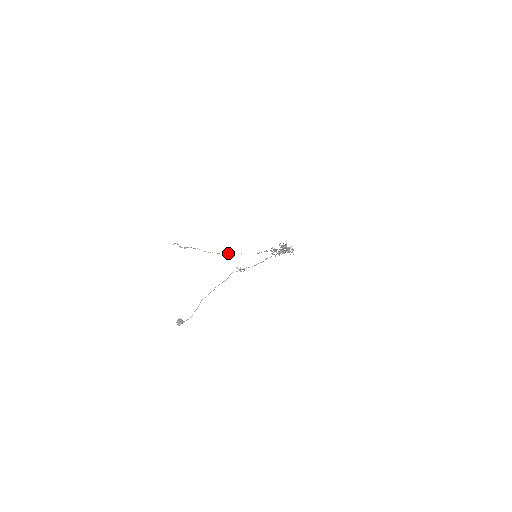
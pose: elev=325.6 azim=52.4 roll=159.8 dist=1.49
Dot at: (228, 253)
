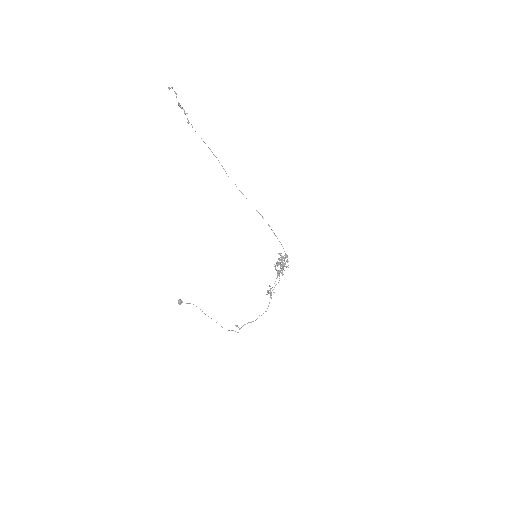
Dot at: occluded
